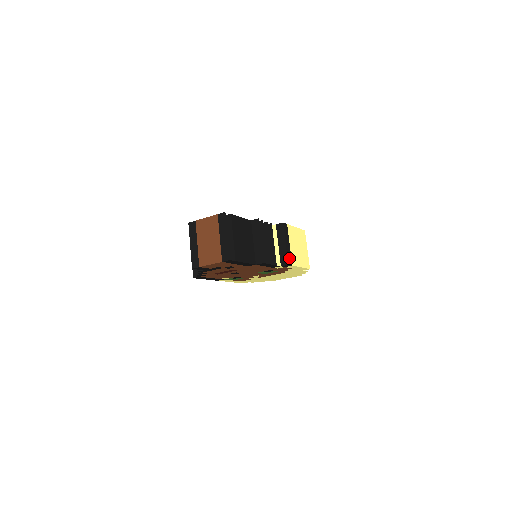
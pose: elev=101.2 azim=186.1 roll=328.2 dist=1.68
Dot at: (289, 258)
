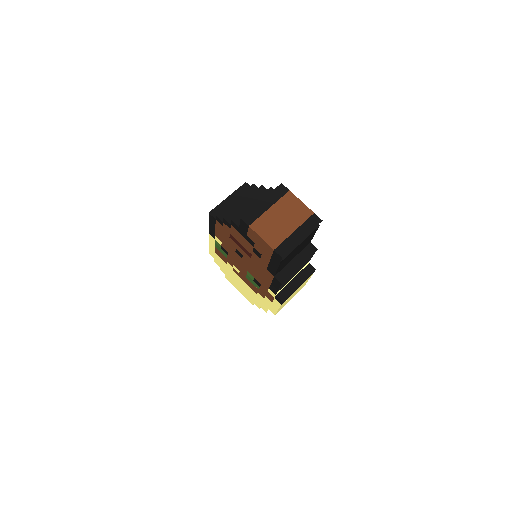
Dot at: (304, 307)
